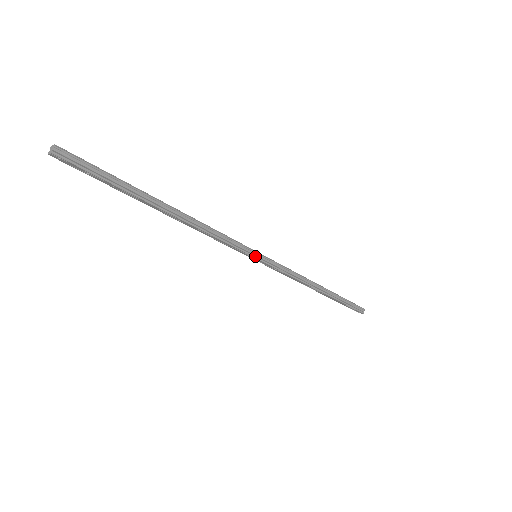
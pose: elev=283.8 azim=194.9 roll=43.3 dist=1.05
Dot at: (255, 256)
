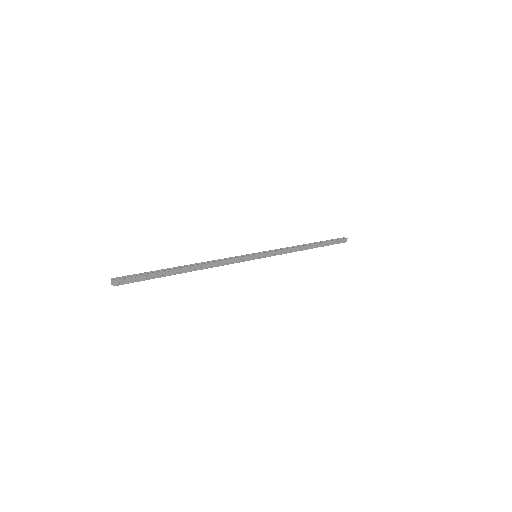
Dot at: (255, 254)
